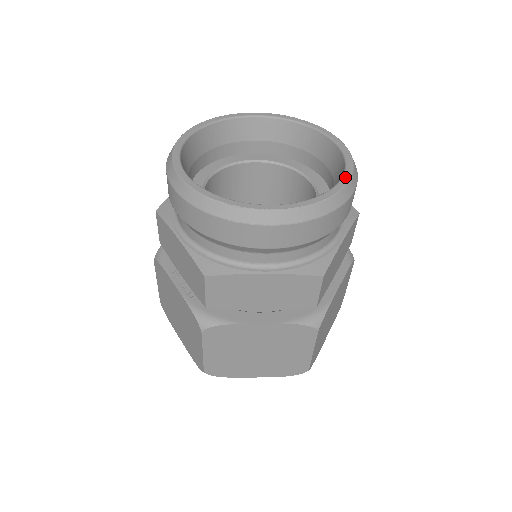
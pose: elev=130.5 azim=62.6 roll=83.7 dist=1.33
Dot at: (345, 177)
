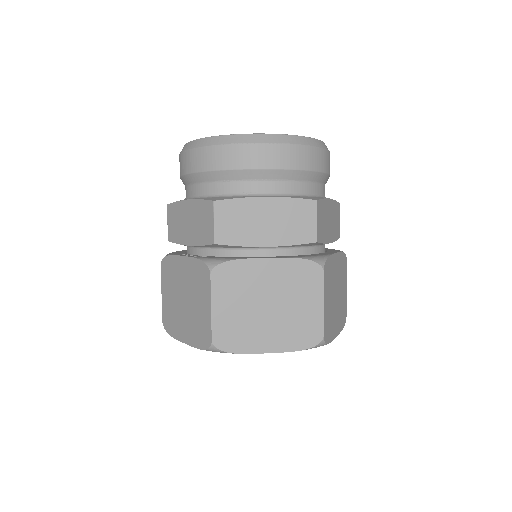
Dot at: occluded
